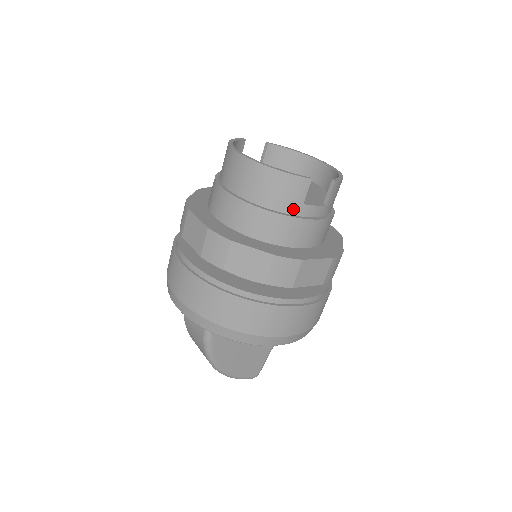
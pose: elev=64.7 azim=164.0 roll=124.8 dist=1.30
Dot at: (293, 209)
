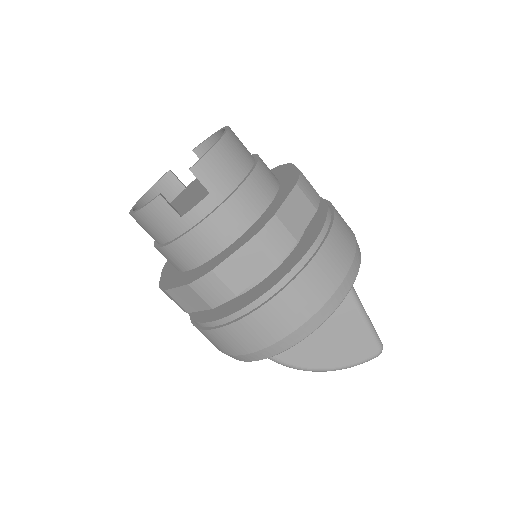
Dot at: (180, 228)
